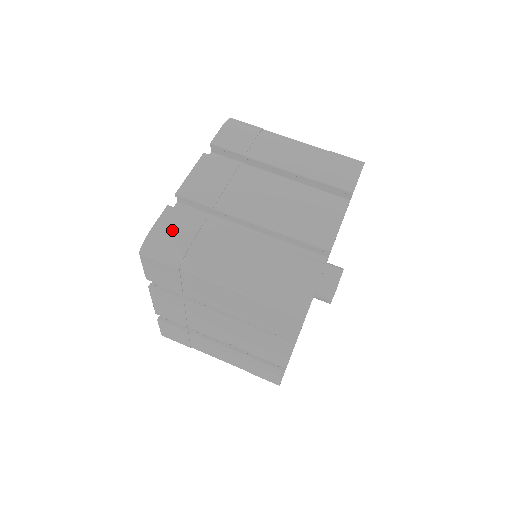
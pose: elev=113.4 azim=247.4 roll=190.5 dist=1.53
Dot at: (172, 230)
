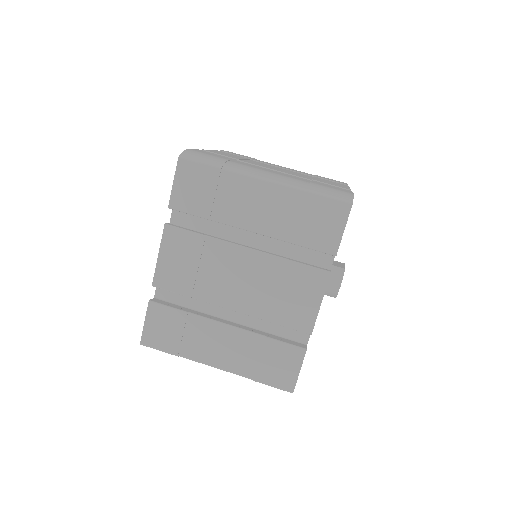
Dot at: (208, 153)
